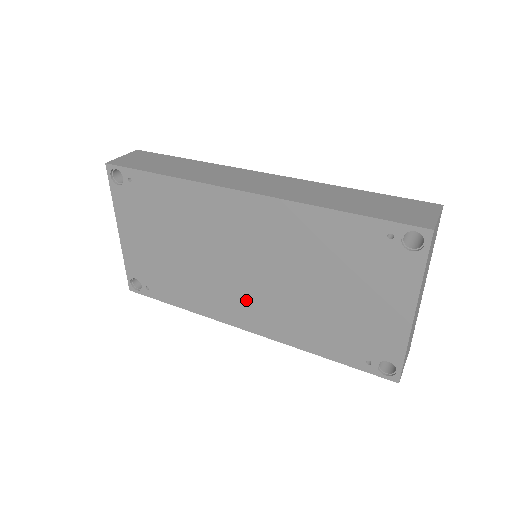
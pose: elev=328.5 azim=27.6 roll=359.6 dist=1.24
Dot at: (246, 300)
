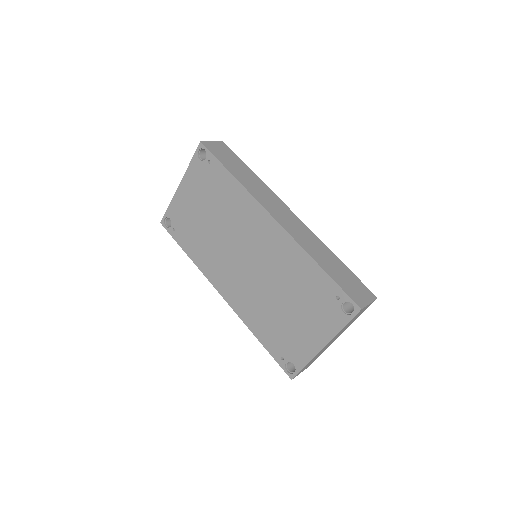
Dot at: (234, 278)
